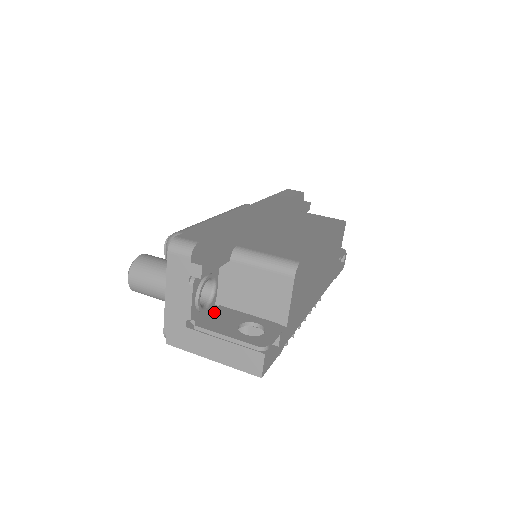
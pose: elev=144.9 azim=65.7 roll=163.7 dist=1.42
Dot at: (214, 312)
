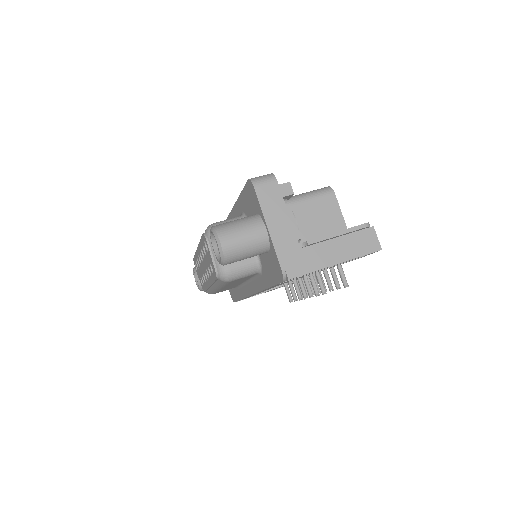
Dot at: occluded
